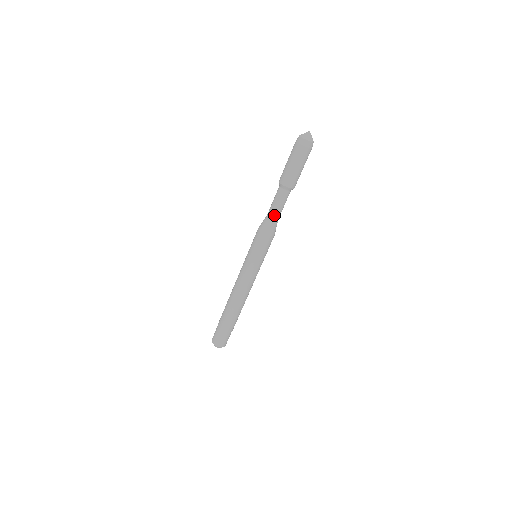
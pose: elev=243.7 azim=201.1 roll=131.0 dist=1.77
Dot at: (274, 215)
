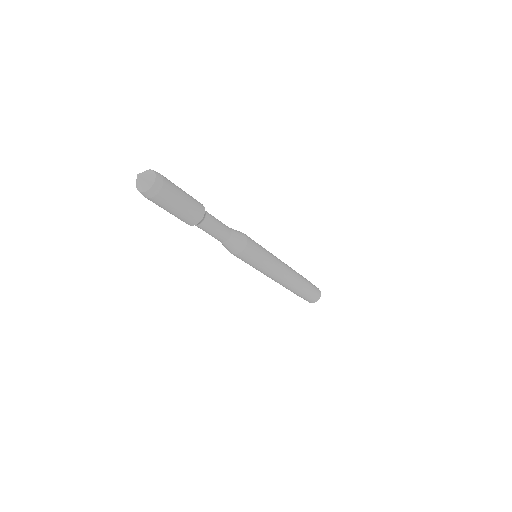
Dot at: (217, 239)
